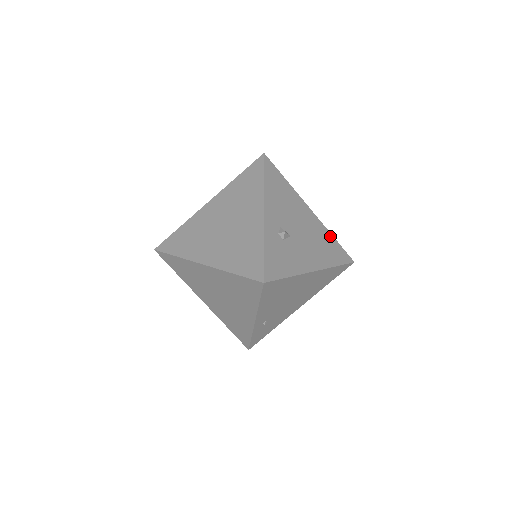
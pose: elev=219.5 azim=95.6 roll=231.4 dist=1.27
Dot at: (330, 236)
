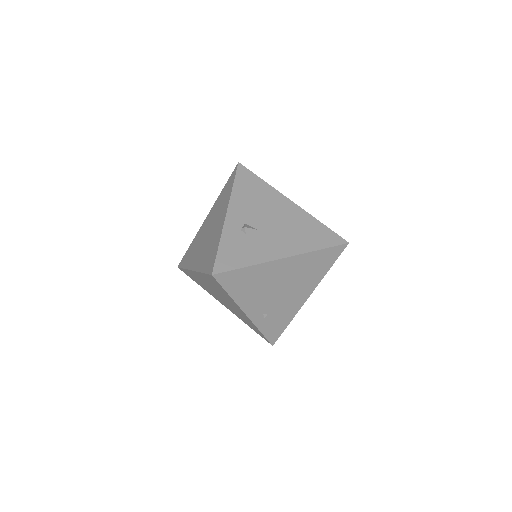
Dot at: (316, 222)
